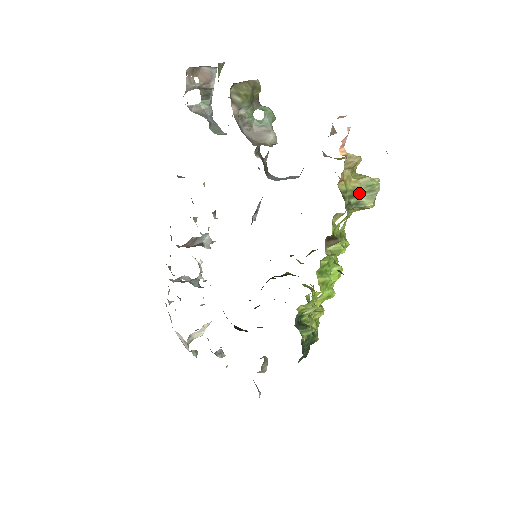
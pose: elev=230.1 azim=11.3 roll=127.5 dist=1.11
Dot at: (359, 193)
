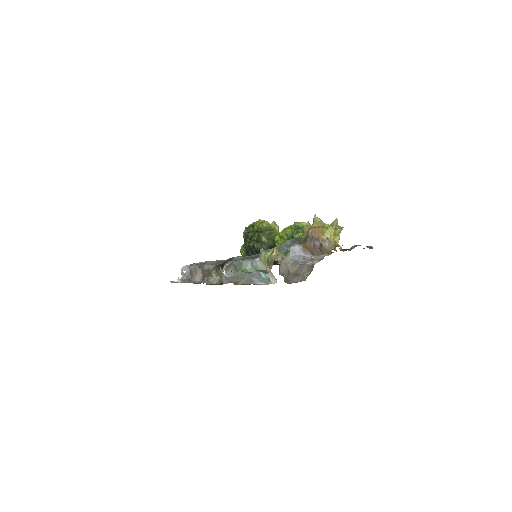
Dot at: occluded
